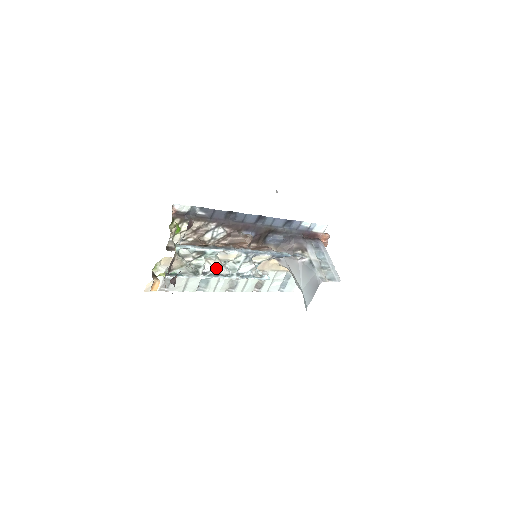
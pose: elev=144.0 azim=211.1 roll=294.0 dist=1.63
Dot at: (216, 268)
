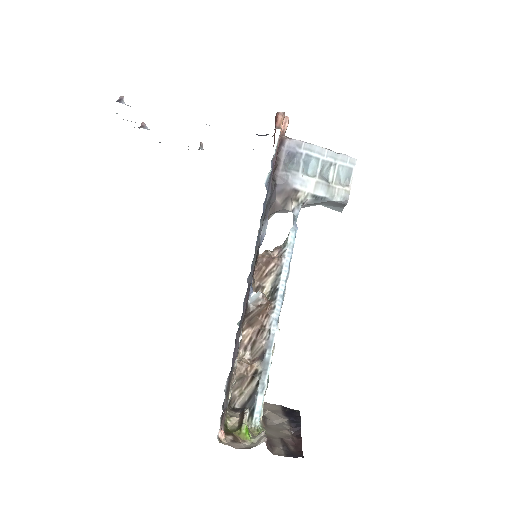
Dot at: occluded
